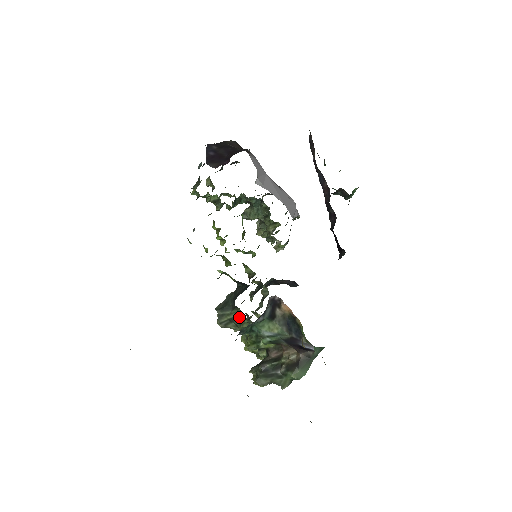
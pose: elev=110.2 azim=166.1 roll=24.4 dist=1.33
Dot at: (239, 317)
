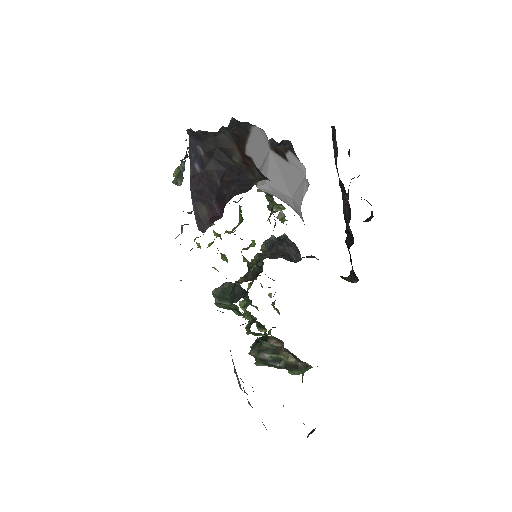
Dot at: (238, 311)
